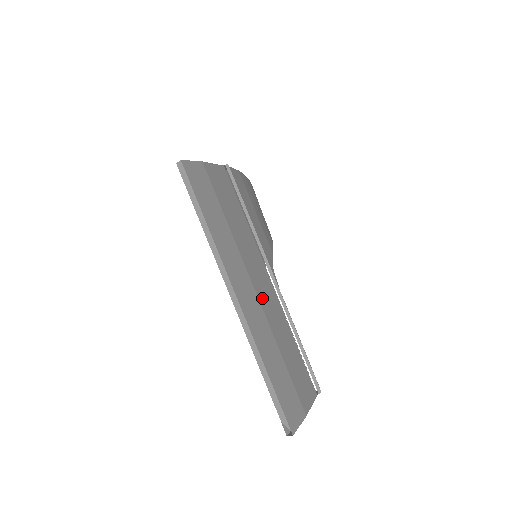
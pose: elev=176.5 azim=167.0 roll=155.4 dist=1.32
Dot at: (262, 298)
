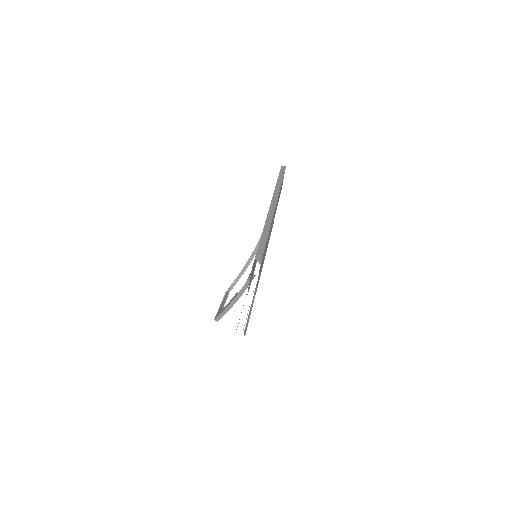
Dot at: occluded
